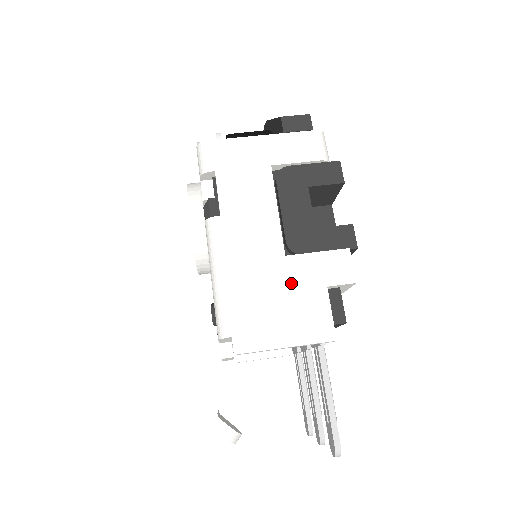
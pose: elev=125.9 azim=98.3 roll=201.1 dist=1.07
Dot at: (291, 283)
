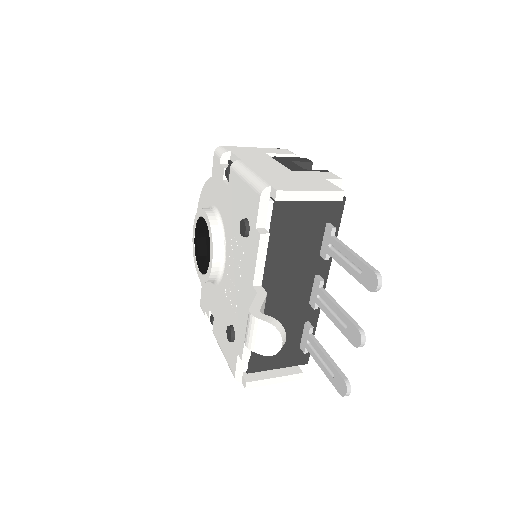
Dot at: (301, 176)
